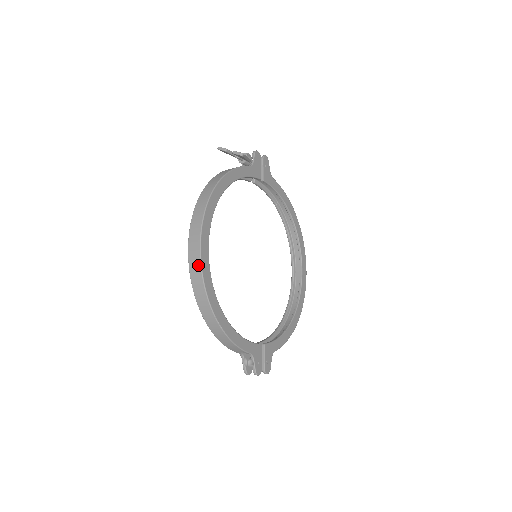
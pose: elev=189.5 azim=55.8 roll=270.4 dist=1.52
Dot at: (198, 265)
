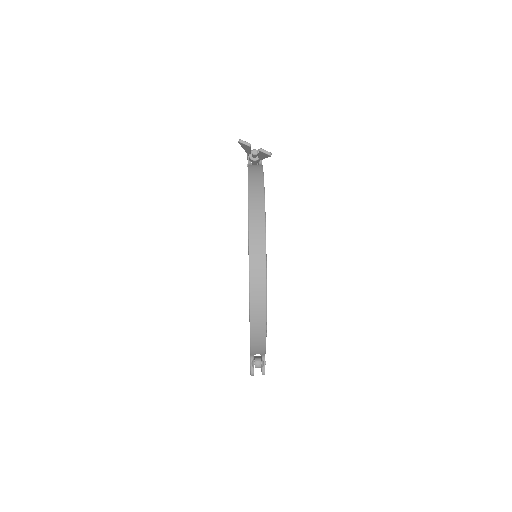
Dot at: (263, 269)
